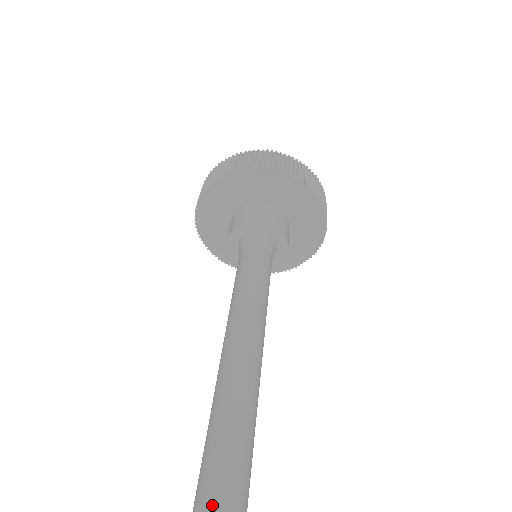
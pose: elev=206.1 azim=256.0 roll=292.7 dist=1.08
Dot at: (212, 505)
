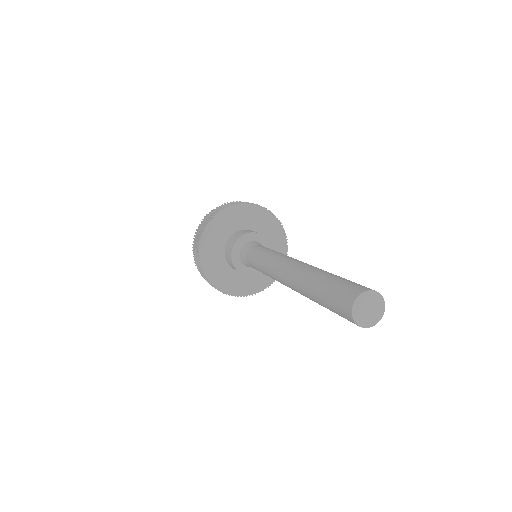
Dot at: (349, 281)
